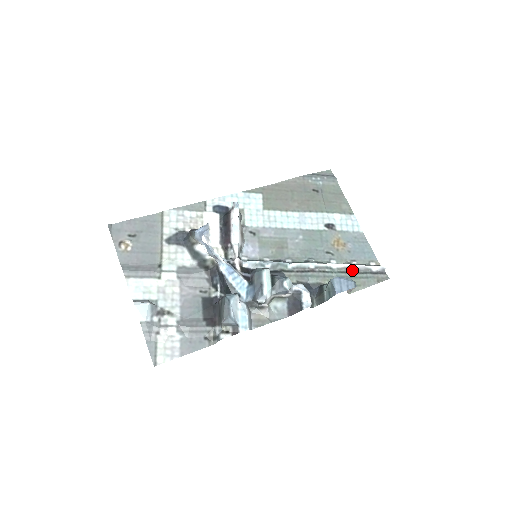
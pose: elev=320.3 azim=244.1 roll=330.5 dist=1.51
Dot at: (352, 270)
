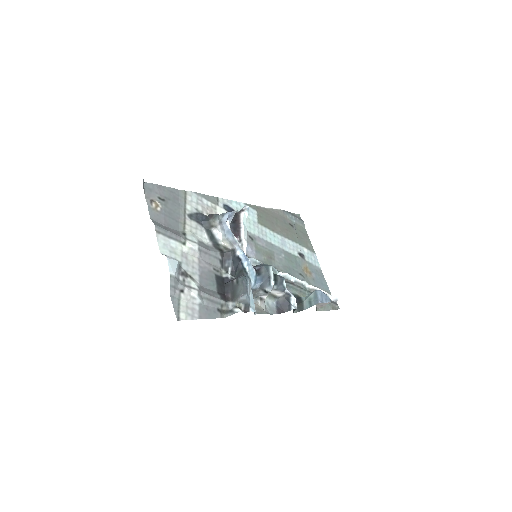
Dot at: occluded
